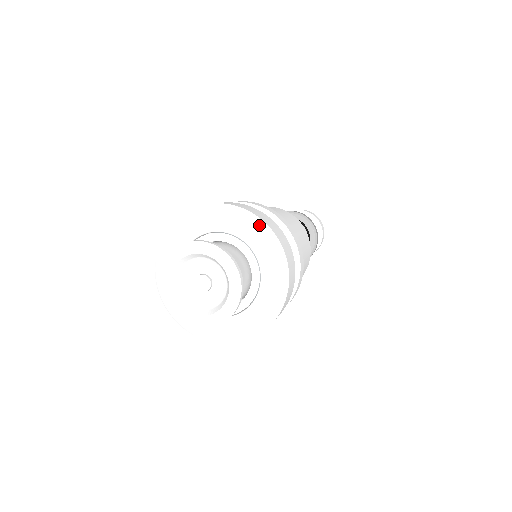
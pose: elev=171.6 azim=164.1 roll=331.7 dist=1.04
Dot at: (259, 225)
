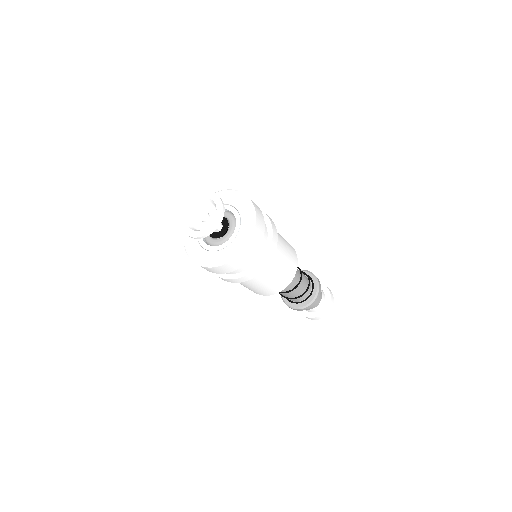
Dot at: (253, 221)
